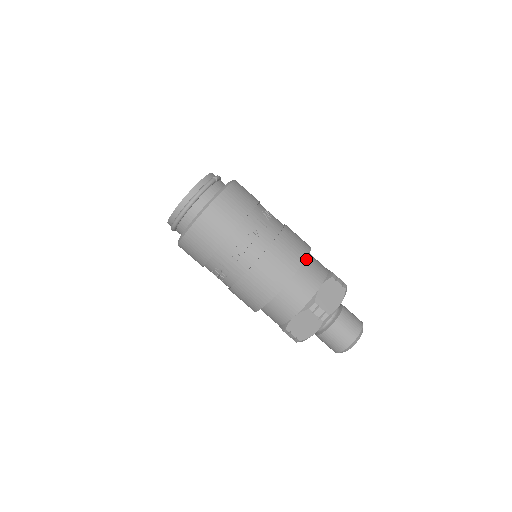
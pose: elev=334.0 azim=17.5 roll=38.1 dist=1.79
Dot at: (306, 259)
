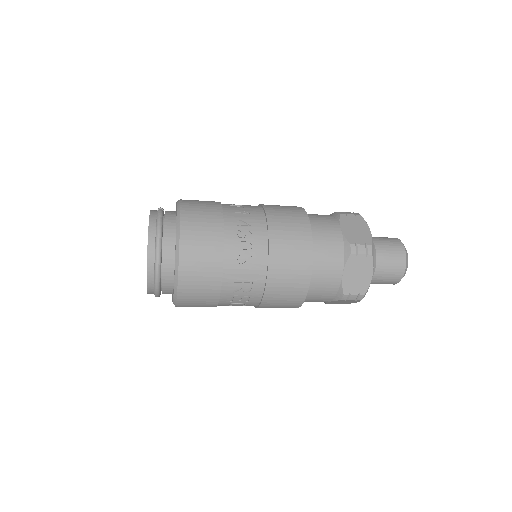
Dot at: occluded
